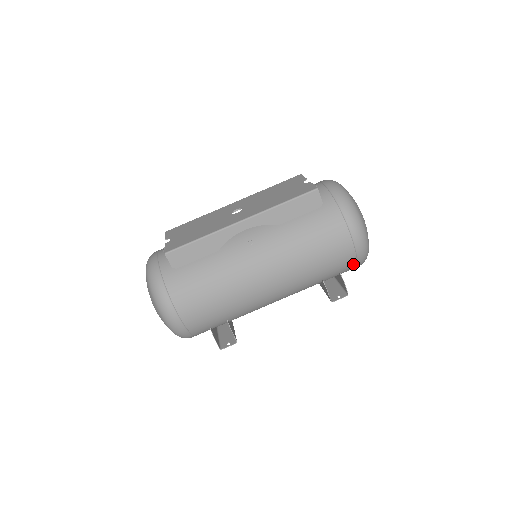
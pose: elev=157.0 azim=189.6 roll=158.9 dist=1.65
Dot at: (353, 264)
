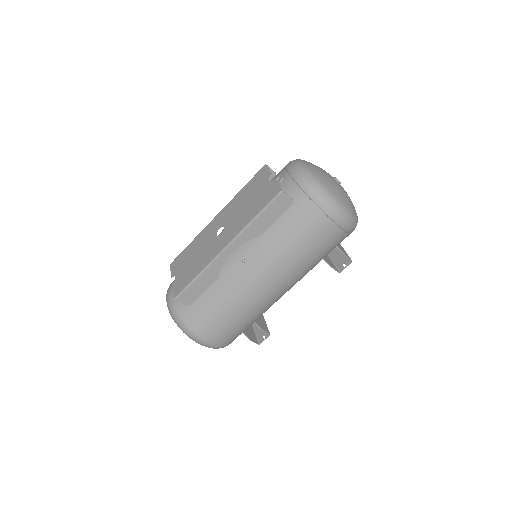
Dot at: (345, 236)
